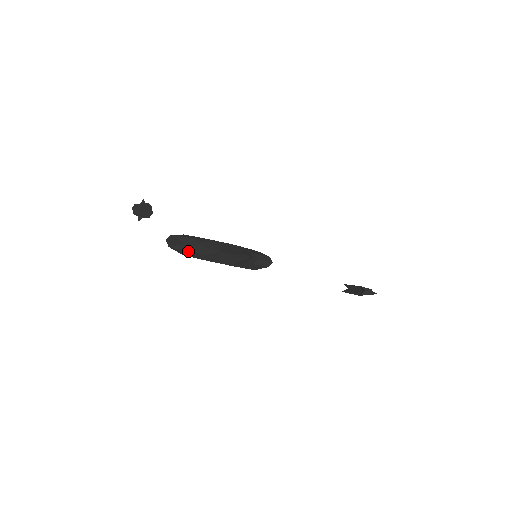
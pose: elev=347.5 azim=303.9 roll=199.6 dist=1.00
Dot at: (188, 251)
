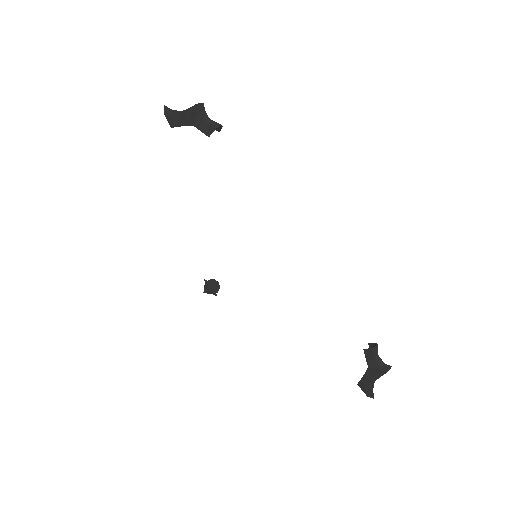
Dot at: (173, 116)
